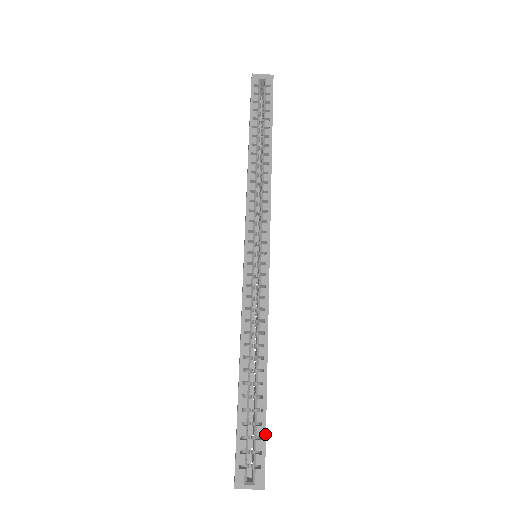
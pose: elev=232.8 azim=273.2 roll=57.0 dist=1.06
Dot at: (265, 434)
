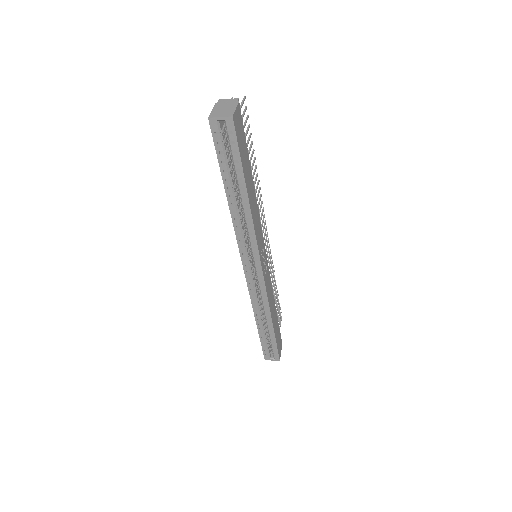
Dot at: (276, 346)
